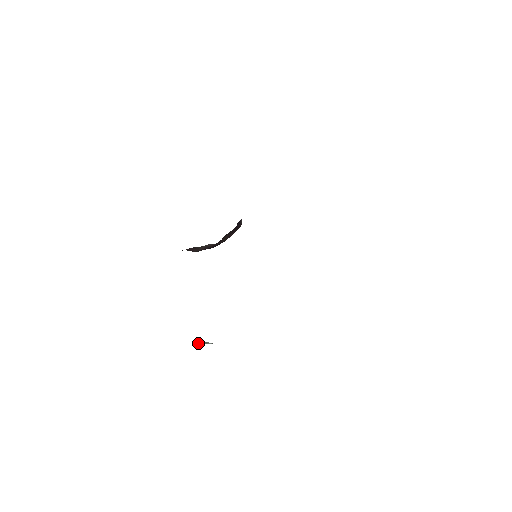
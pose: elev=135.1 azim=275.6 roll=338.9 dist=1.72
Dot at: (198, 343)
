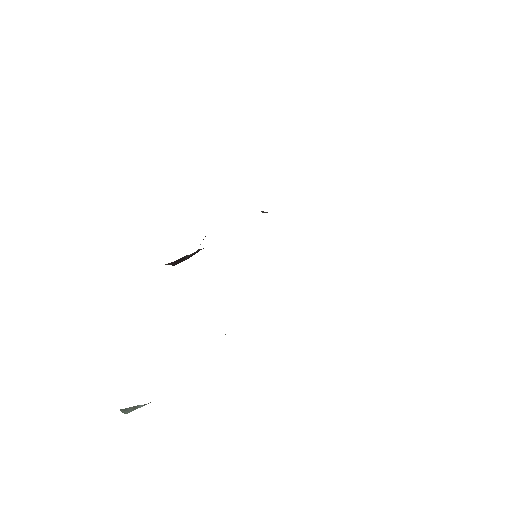
Dot at: (126, 411)
